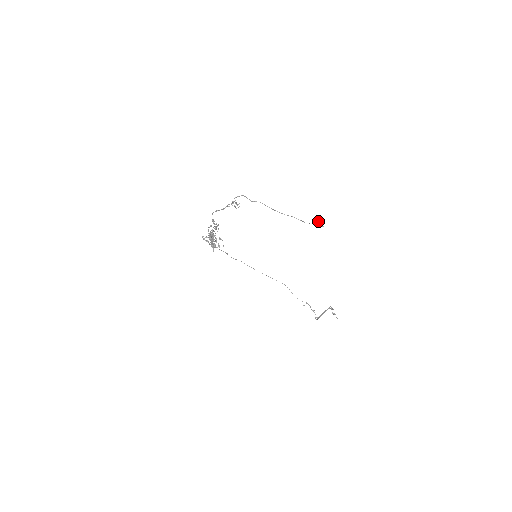
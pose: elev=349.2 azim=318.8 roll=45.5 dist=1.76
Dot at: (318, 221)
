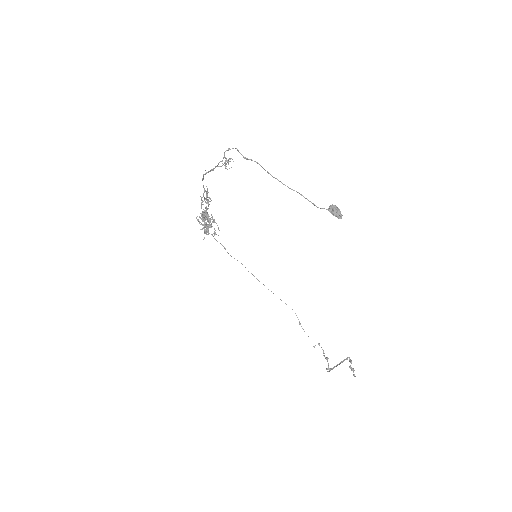
Dot at: (336, 208)
